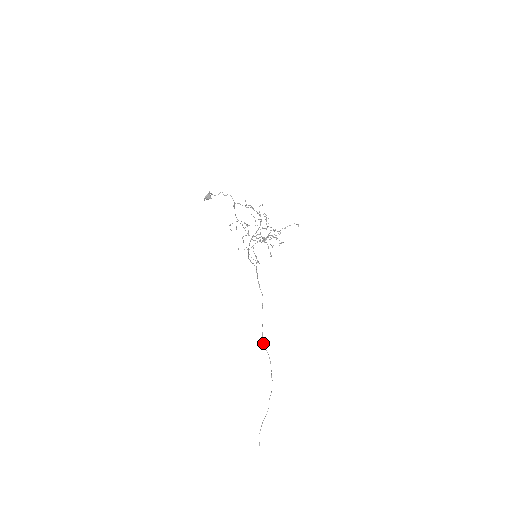
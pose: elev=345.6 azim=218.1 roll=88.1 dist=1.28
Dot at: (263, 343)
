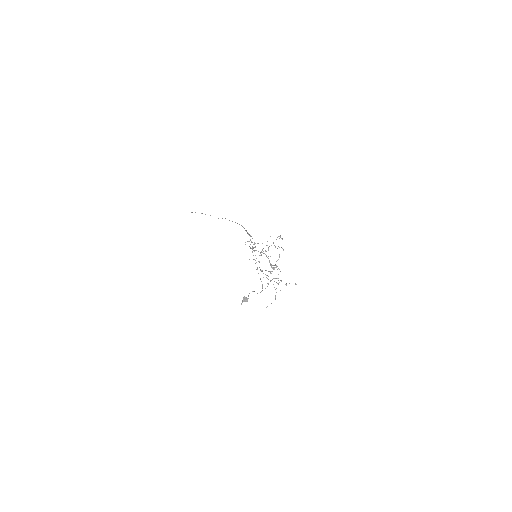
Dot at: occluded
